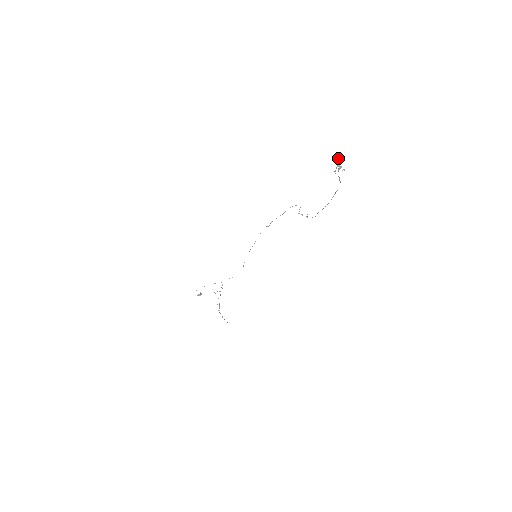
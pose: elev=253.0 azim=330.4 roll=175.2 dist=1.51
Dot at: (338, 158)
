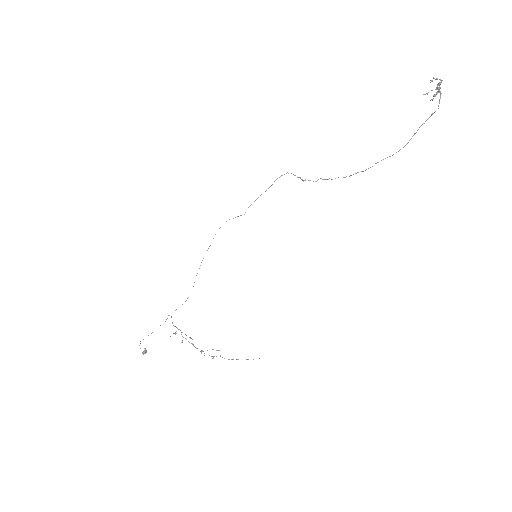
Dot at: occluded
